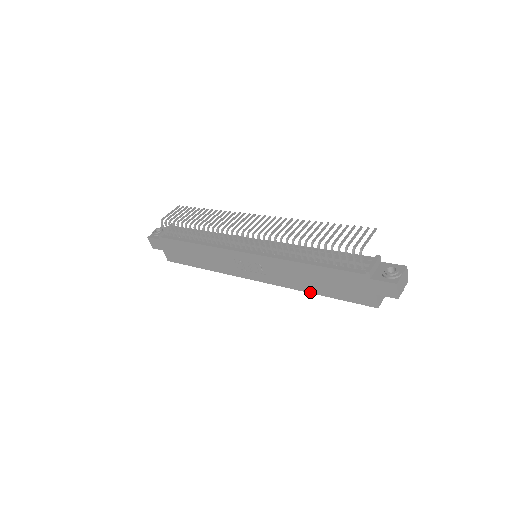
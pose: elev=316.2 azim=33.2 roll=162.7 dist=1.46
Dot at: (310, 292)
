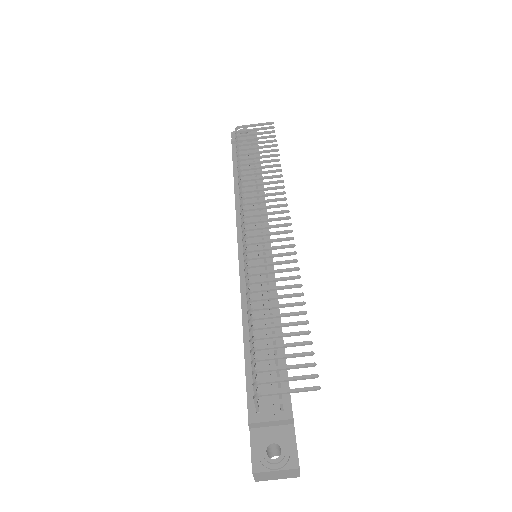
Dot at: occluded
